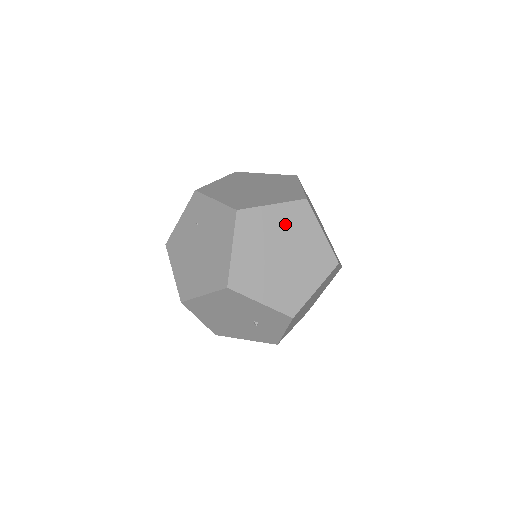
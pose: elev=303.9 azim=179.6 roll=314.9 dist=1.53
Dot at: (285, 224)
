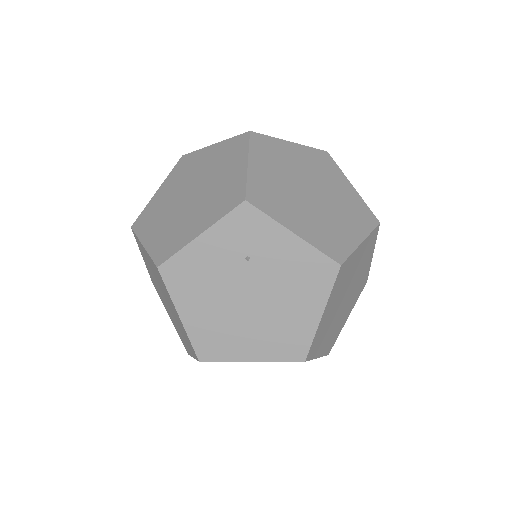
Dot at: (360, 261)
